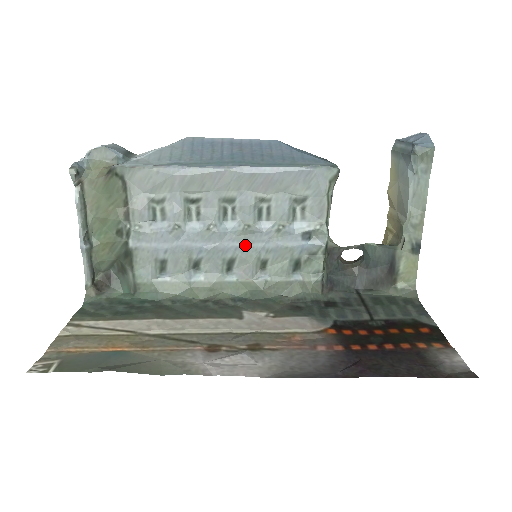
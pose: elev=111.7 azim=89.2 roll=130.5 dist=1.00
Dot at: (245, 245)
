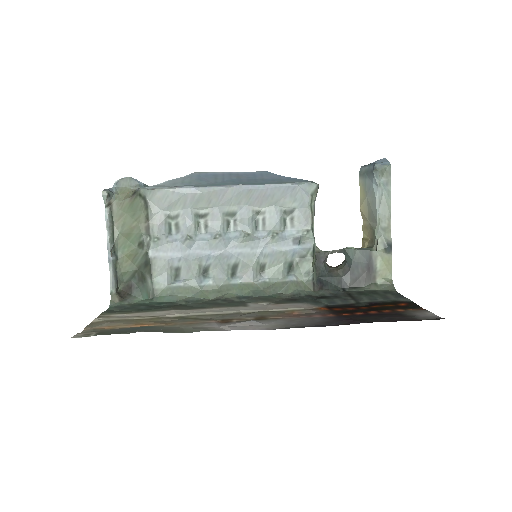
Dot at: (246, 251)
